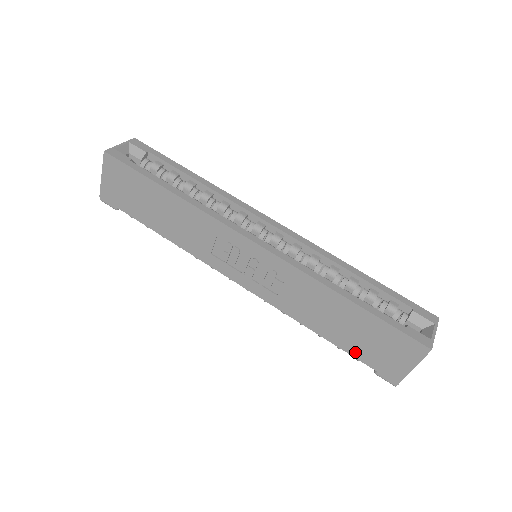
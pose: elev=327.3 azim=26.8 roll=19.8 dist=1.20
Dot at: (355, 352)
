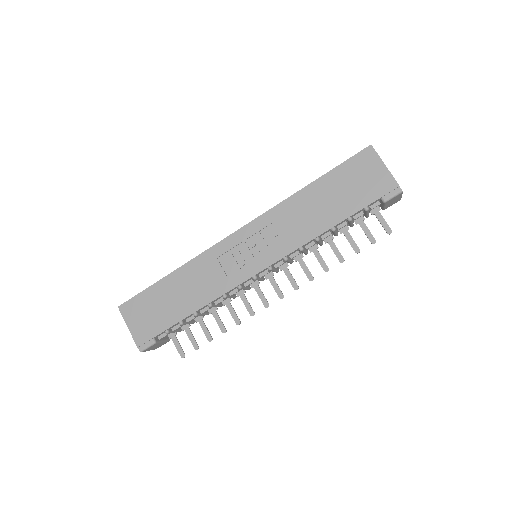
Dot at: (357, 206)
